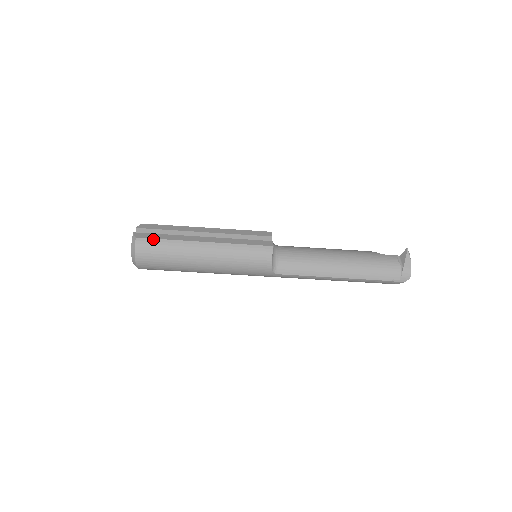
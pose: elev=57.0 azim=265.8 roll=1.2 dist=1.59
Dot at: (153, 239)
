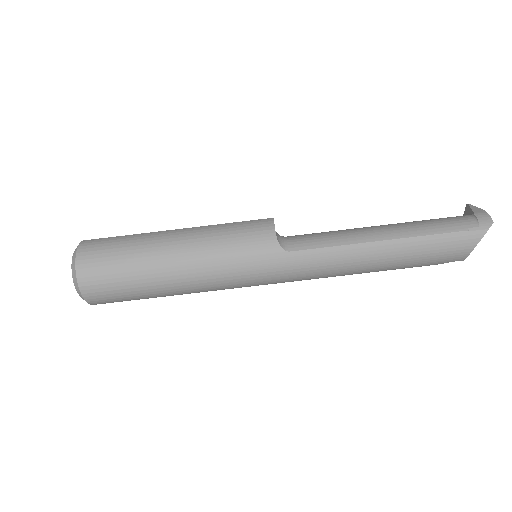
Dot at: (105, 238)
